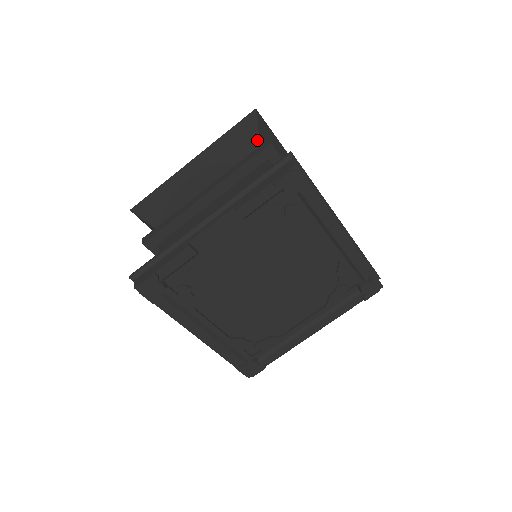
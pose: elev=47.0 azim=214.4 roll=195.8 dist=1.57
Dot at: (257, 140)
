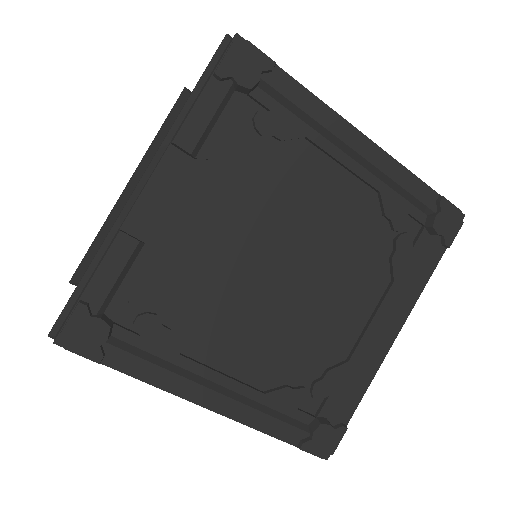
Dot at: occluded
